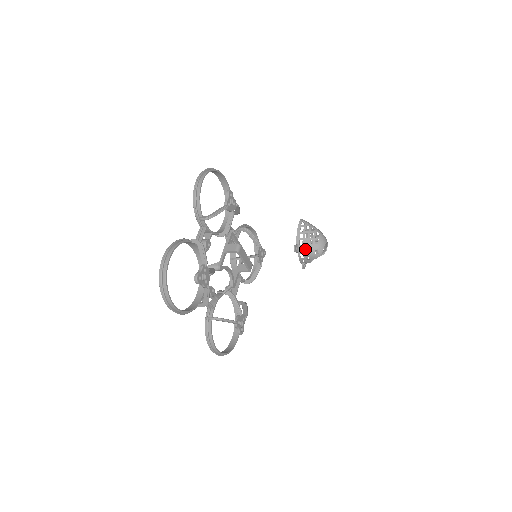
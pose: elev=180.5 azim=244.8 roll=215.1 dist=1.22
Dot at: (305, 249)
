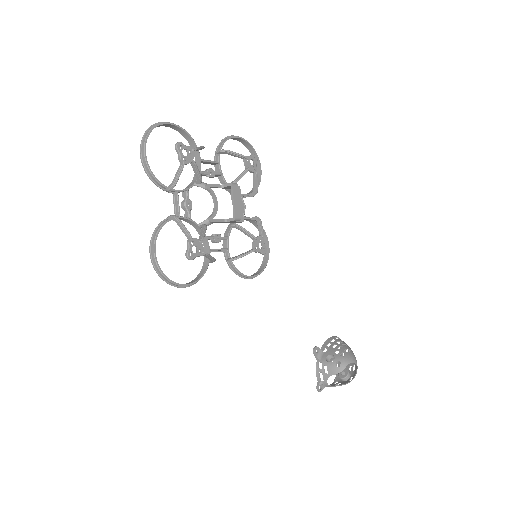
Dot at: (327, 358)
